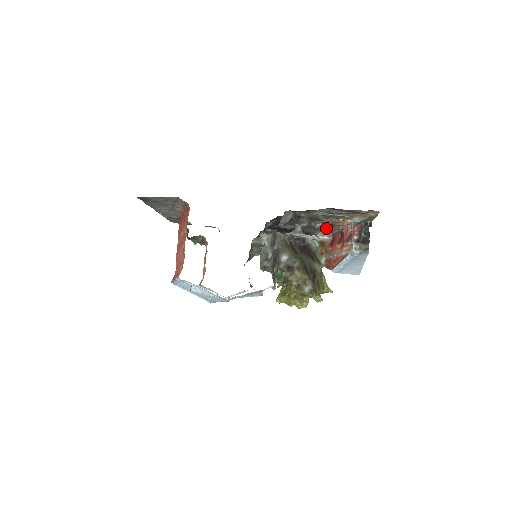
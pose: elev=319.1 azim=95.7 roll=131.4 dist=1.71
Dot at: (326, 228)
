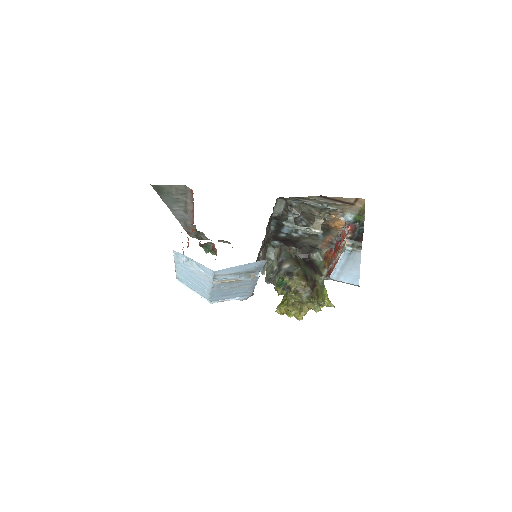
Dot at: (318, 222)
